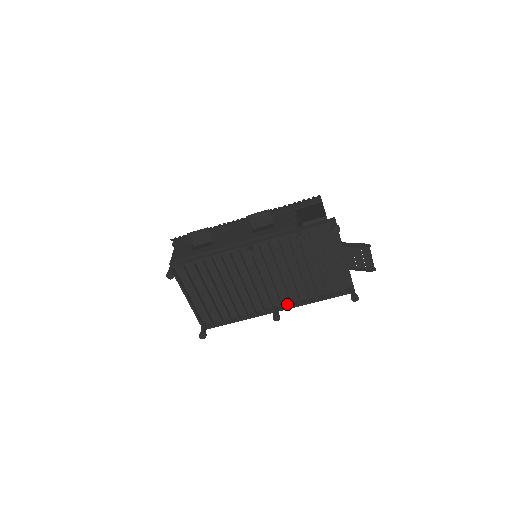
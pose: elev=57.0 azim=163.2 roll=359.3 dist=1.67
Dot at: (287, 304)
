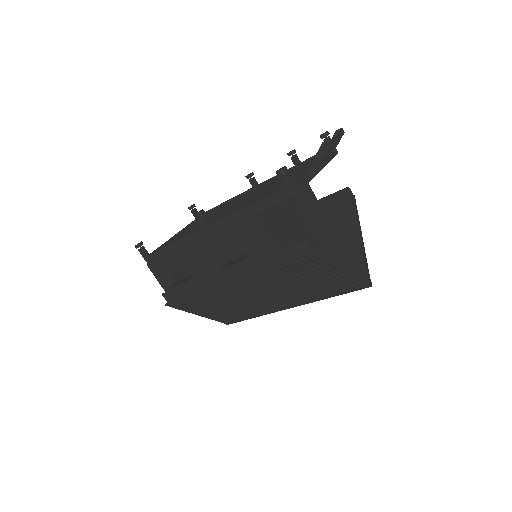
Dot at: (223, 226)
